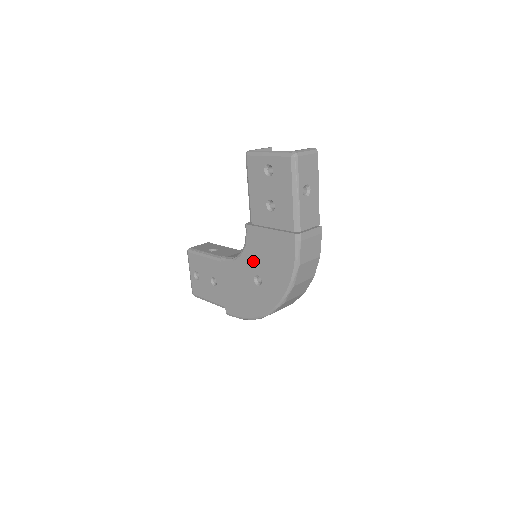
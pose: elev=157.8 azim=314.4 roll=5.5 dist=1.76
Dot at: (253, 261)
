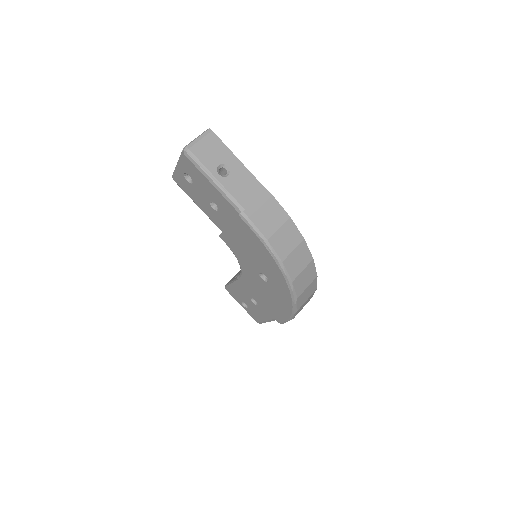
Dot at: (247, 263)
